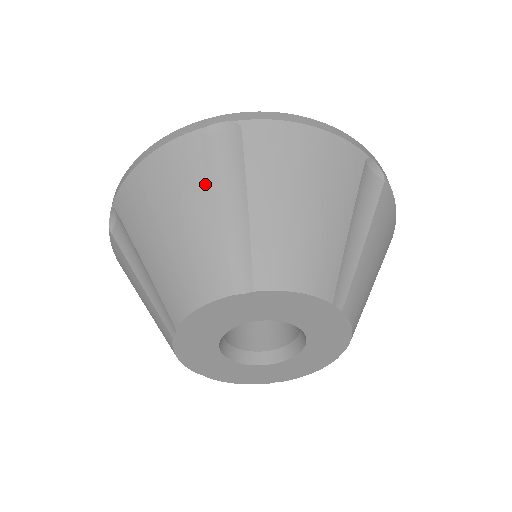
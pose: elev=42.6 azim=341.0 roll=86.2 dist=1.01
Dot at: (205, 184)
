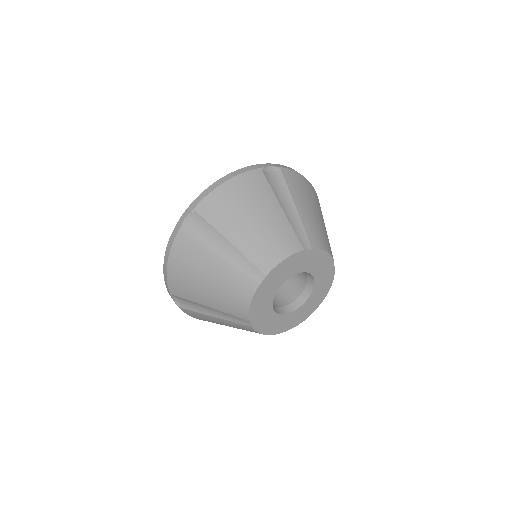
Dot at: (272, 195)
